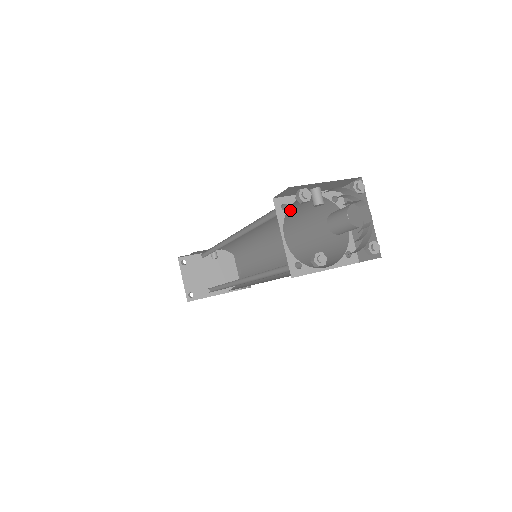
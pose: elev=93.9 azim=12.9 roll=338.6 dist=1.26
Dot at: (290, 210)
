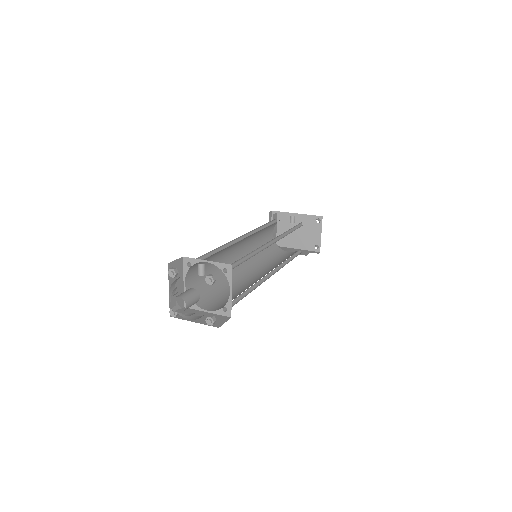
Dot at: occluded
